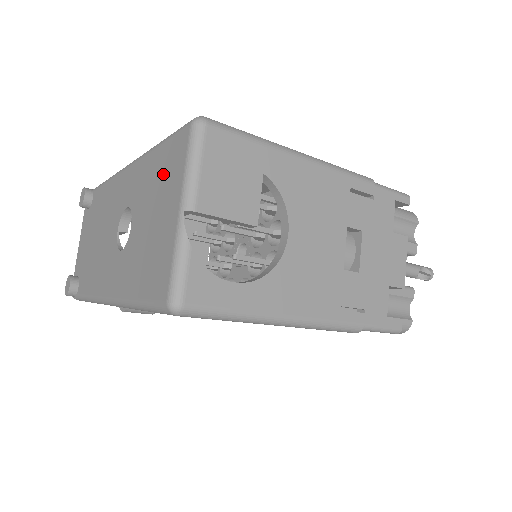
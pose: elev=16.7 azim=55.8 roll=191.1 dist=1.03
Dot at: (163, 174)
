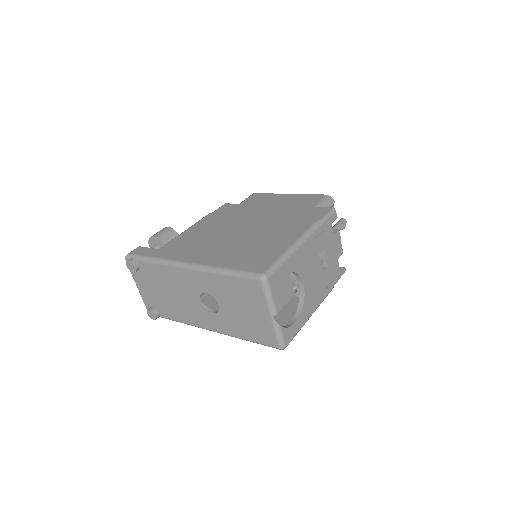
Dot at: (243, 294)
